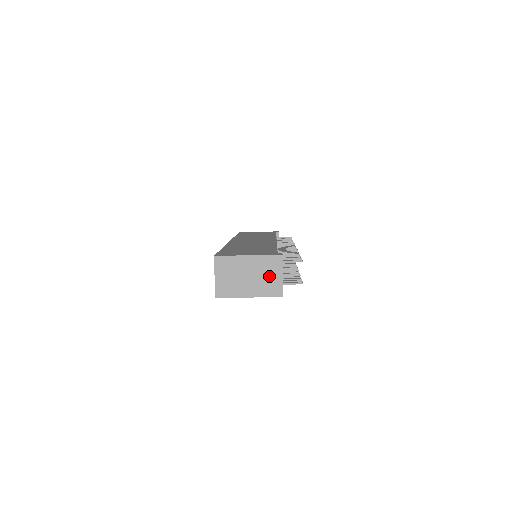
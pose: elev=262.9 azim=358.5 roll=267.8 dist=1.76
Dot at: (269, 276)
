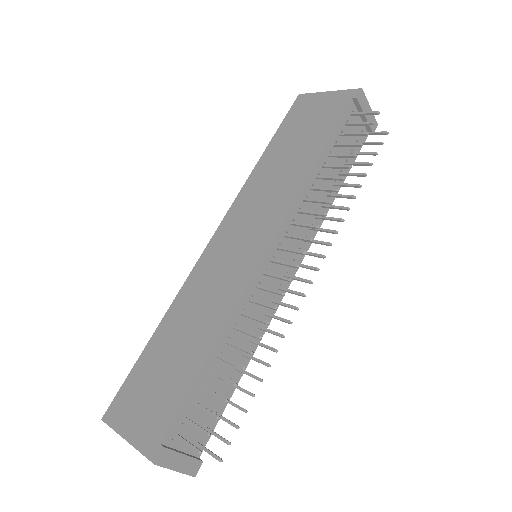
Dot at: occluded
